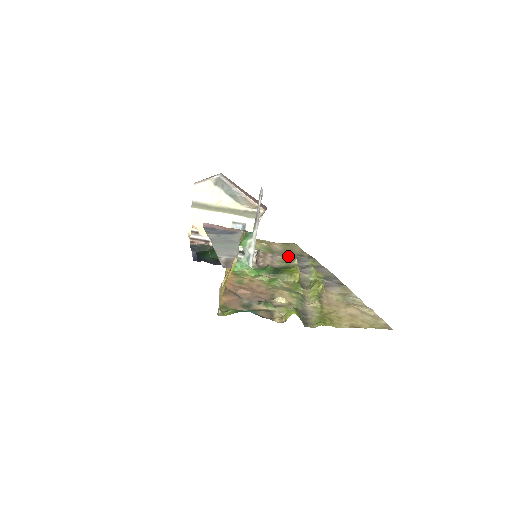
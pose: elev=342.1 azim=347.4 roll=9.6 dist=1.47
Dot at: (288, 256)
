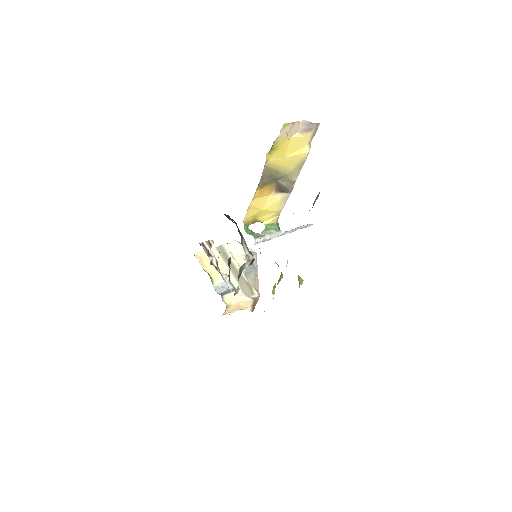
Dot at: occluded
